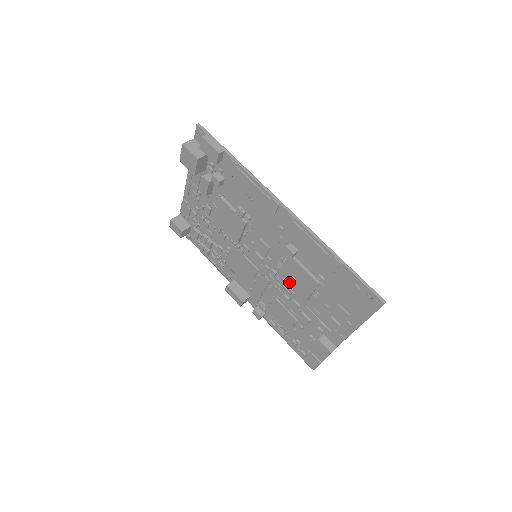
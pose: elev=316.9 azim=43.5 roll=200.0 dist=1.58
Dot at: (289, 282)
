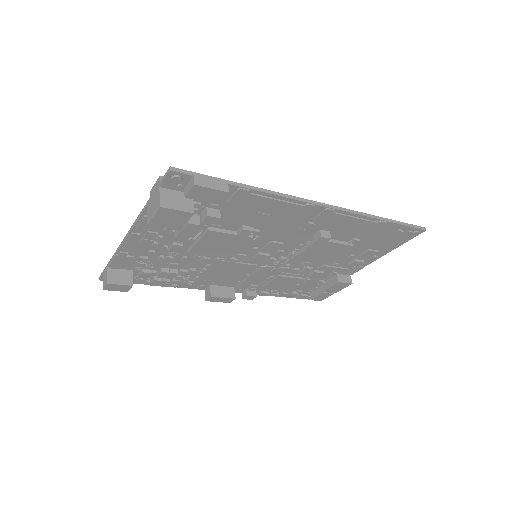
Dot at: (308, 259)
